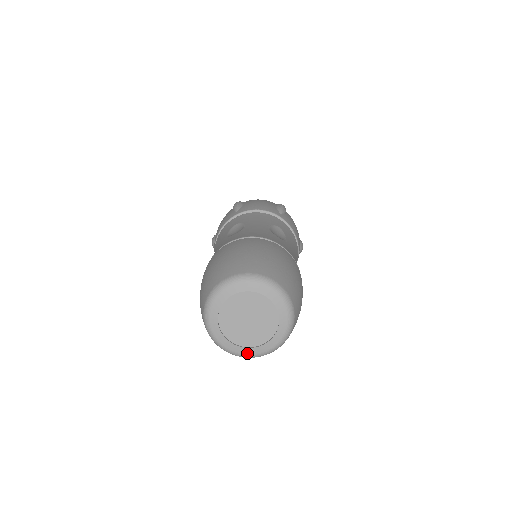
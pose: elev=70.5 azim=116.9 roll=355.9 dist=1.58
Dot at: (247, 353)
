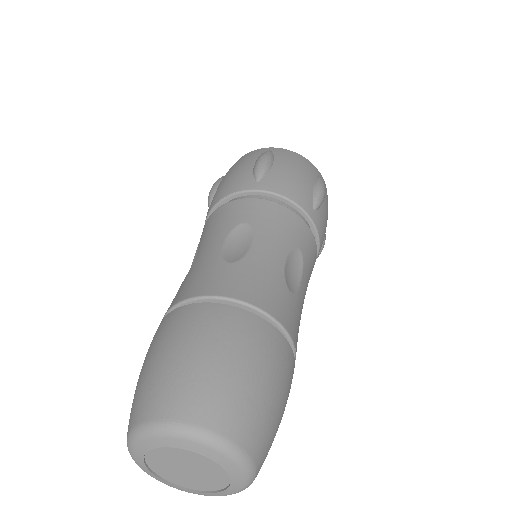
Dot at: (221, 495)
